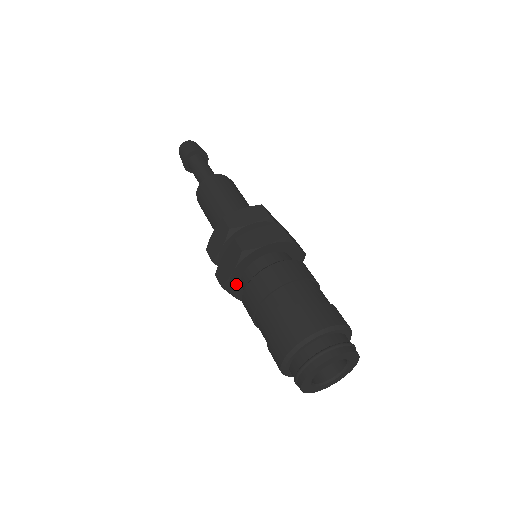
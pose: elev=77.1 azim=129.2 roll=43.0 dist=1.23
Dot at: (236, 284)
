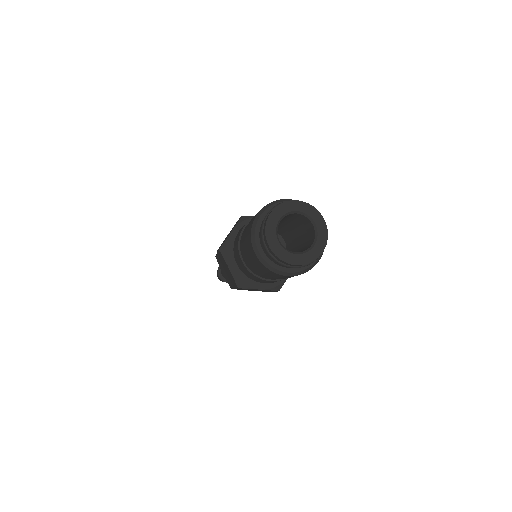
Dot at: (232, 250)
